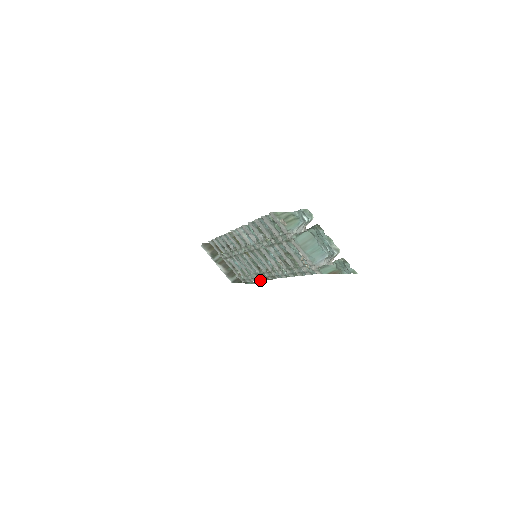
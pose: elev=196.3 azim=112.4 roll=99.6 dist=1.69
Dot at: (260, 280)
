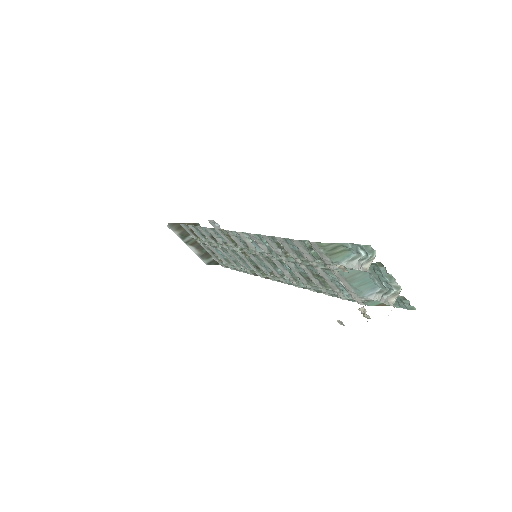
Dot at: (254, 275)
